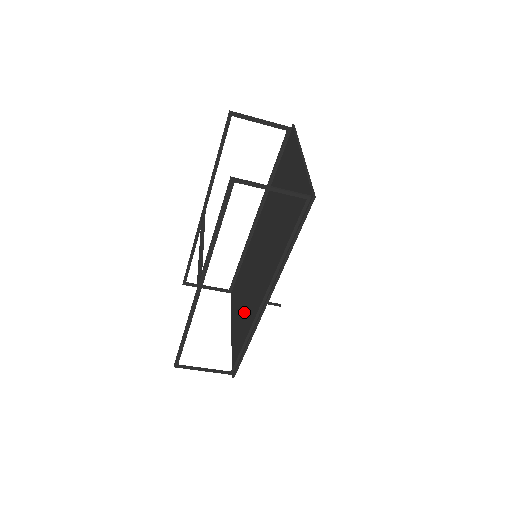
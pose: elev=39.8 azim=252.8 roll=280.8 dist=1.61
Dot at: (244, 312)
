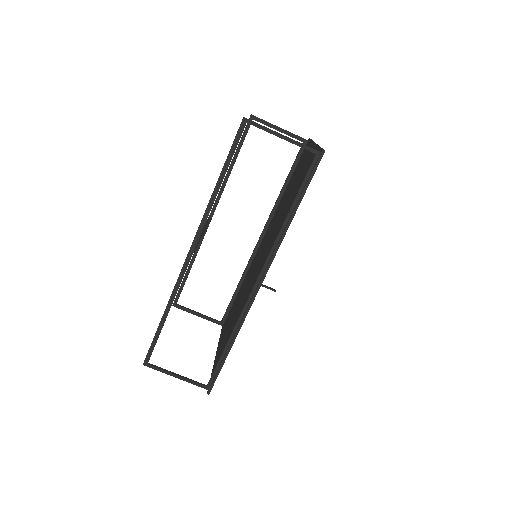
Dot at: (234, 321)
